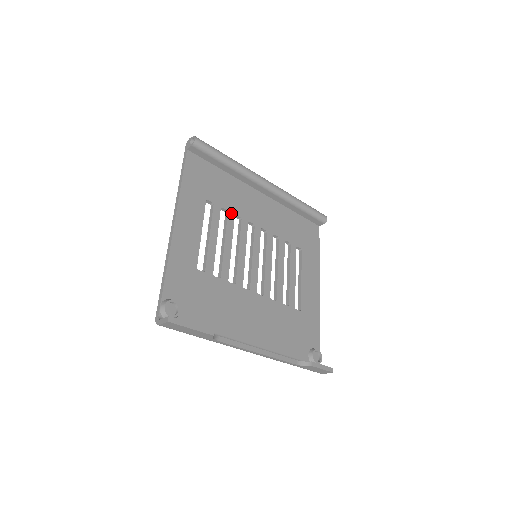
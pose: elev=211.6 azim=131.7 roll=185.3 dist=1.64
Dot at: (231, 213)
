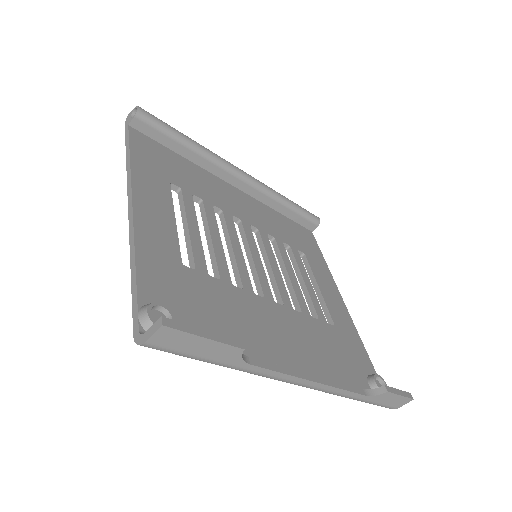
Dot at: (207, 203)
